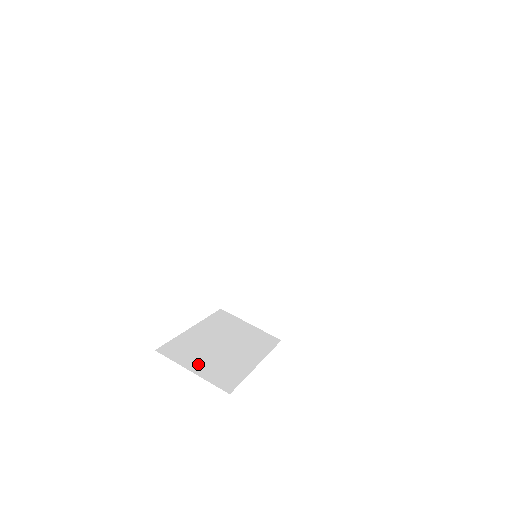
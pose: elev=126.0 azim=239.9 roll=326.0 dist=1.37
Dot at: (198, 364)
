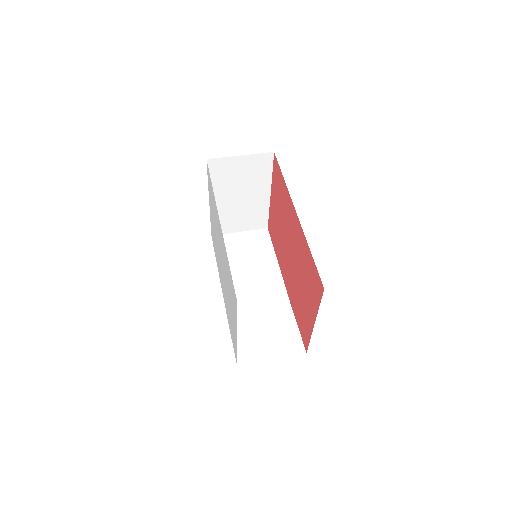
Dot at: occluded
